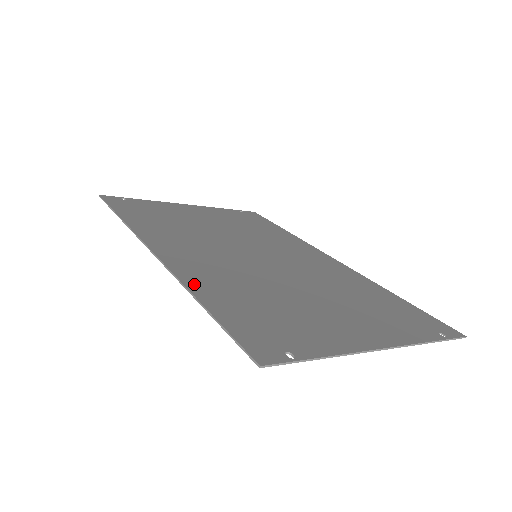
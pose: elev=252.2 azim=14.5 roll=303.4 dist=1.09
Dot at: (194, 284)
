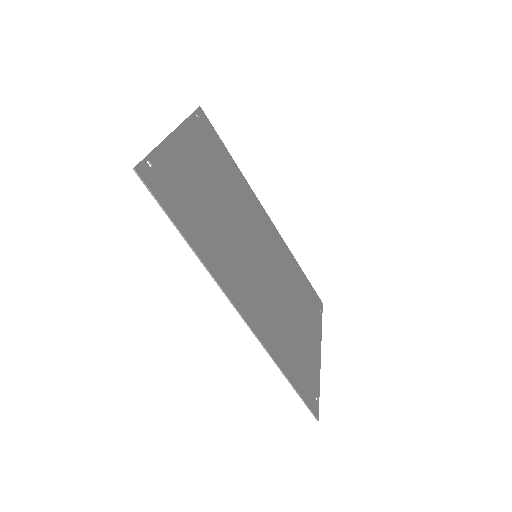
Dot at: (274, 352)
